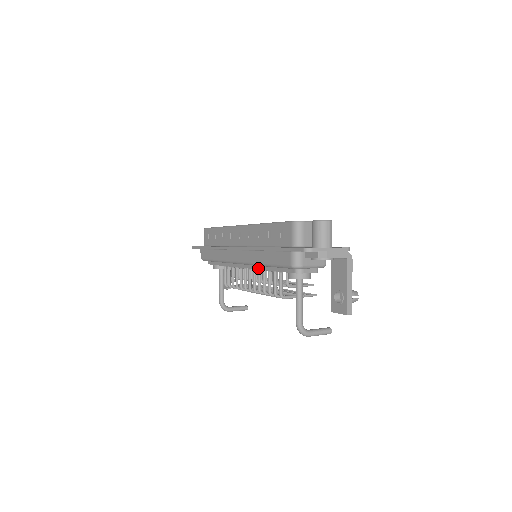
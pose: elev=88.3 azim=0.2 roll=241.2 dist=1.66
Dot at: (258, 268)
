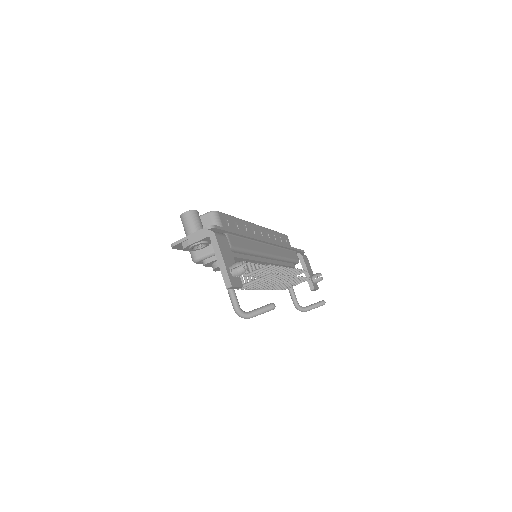
Dot at: occluded
